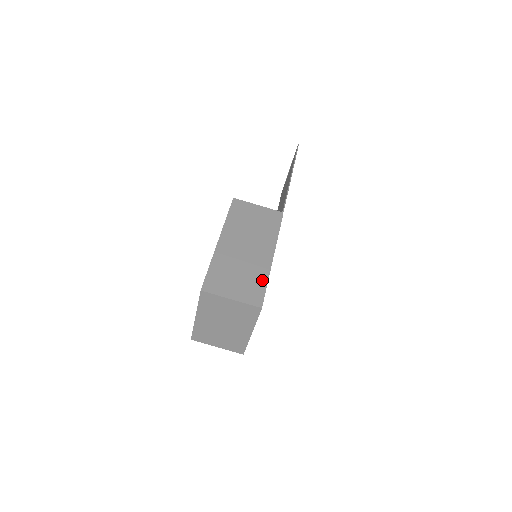
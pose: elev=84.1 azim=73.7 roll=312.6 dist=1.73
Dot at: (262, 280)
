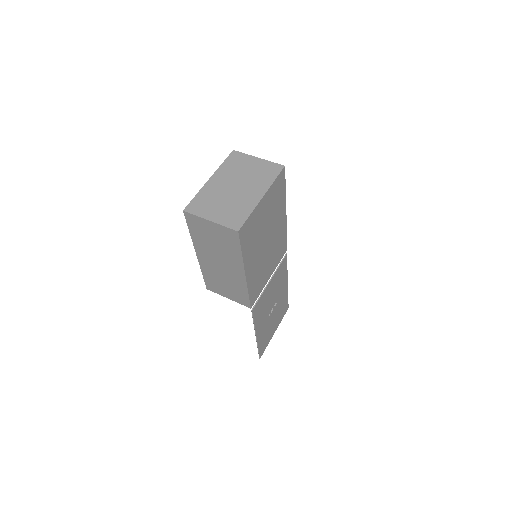
Dot at: occluded
